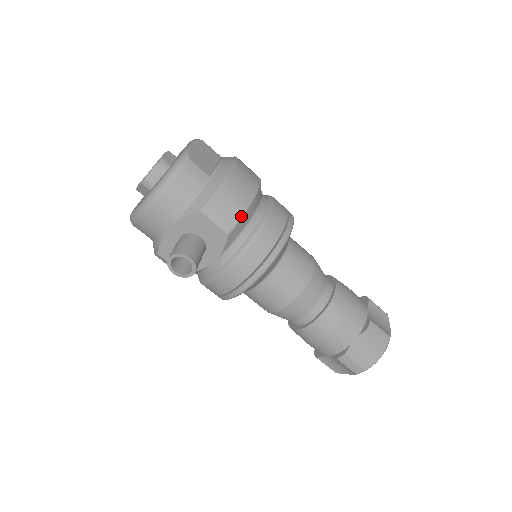
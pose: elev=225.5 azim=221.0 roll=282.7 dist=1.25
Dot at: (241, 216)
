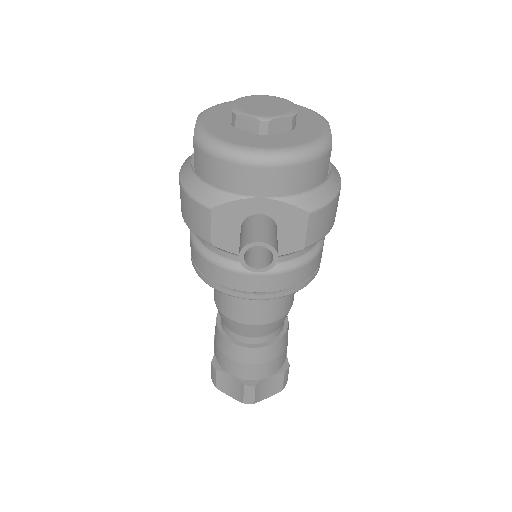
Dot at: (323, 237)
